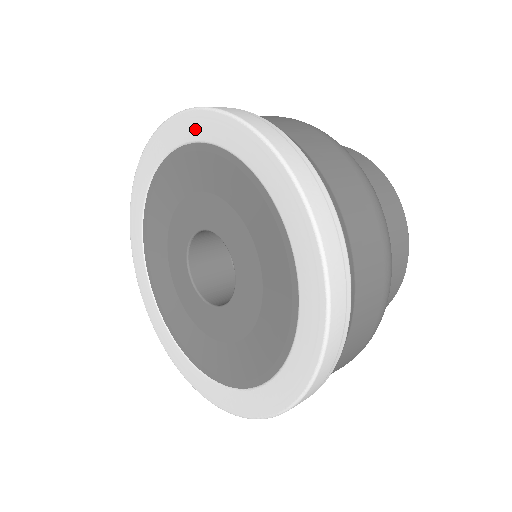
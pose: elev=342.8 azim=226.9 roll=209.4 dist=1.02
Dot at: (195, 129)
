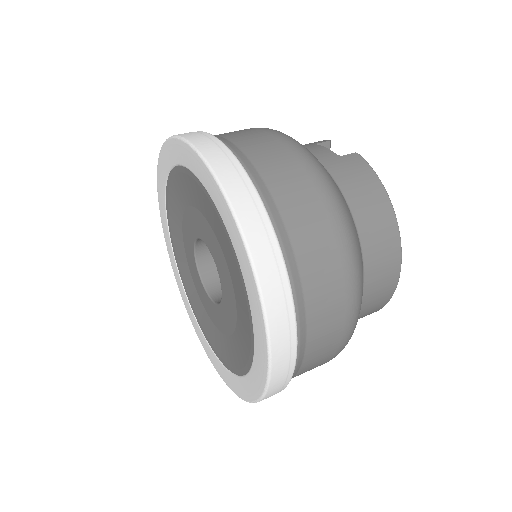
Dot at: (215, 196)
